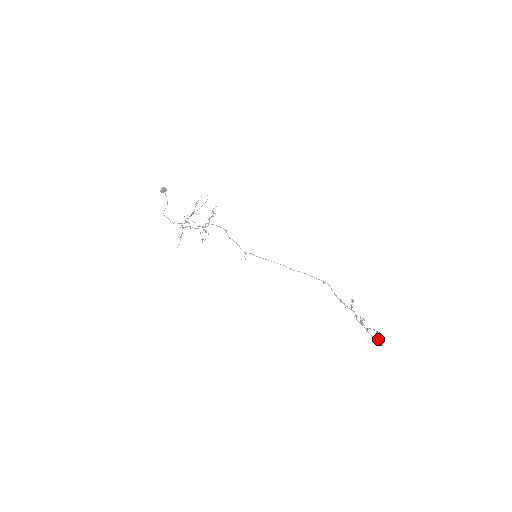
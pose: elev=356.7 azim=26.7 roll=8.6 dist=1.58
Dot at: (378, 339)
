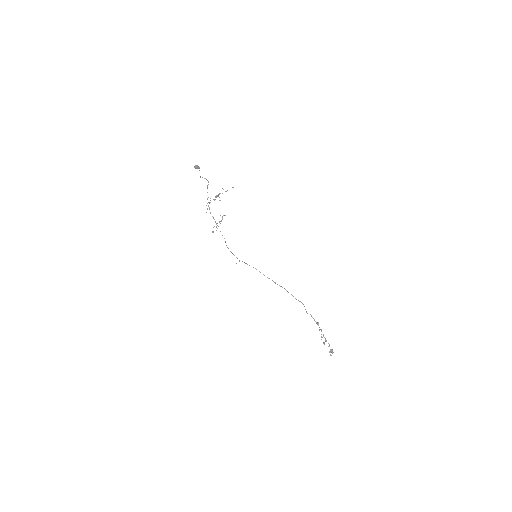
Dot at: (329, 352)
